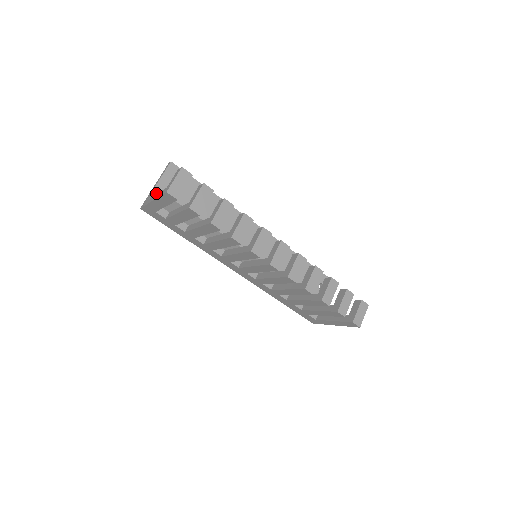
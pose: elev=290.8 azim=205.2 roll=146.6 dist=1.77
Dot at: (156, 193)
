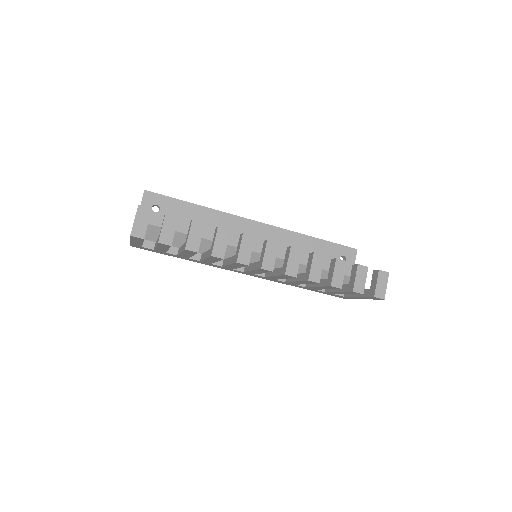
Dot at: occluded
